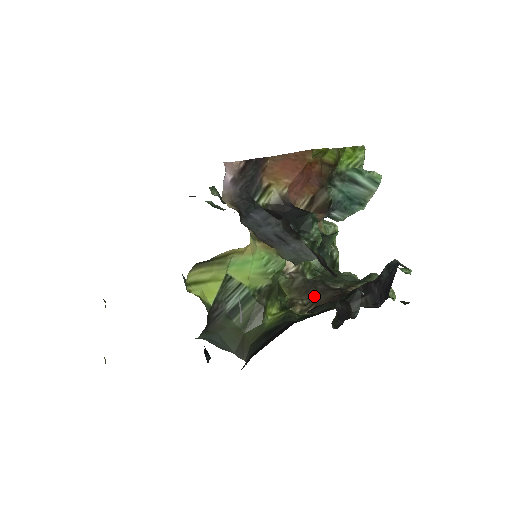
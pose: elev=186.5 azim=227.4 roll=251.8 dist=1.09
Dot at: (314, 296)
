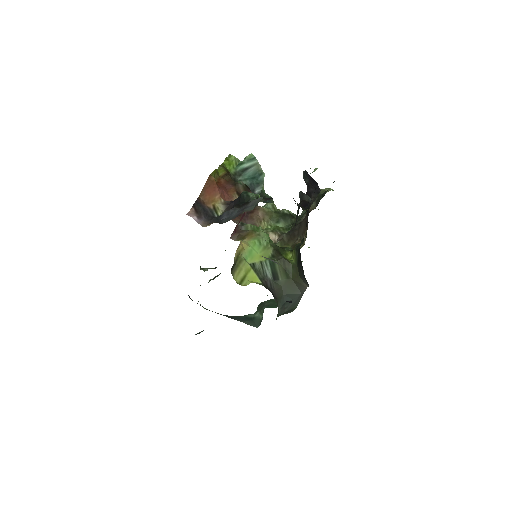
Dot at: (299, 232)
